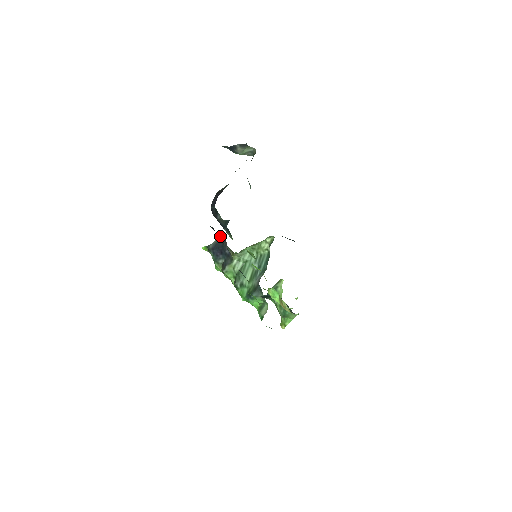
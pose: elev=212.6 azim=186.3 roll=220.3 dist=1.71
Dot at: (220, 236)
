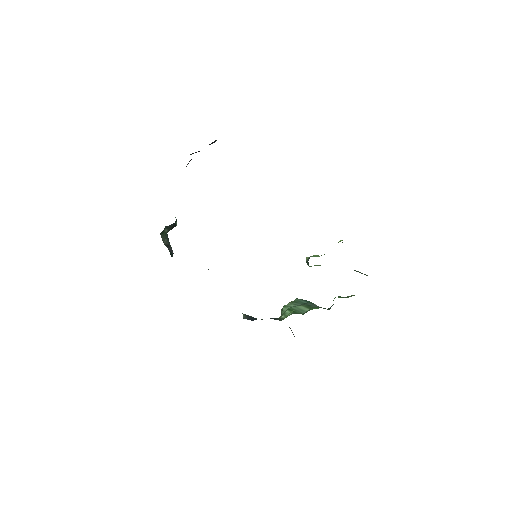
Dot at: (243, 315)
